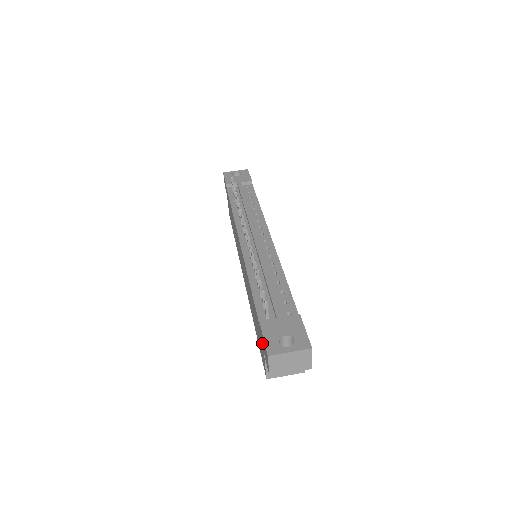
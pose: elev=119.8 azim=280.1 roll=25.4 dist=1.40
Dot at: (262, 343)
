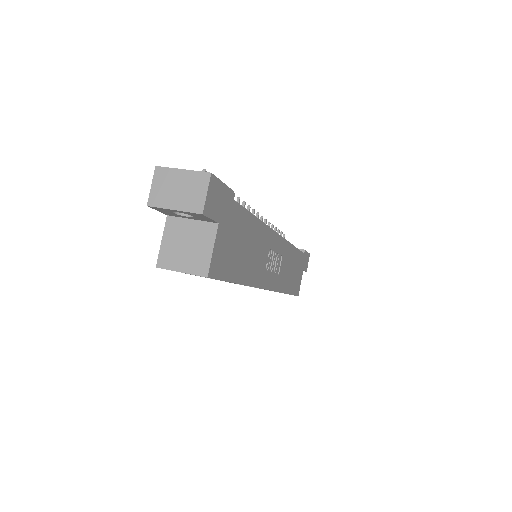
Dot at: occluded
